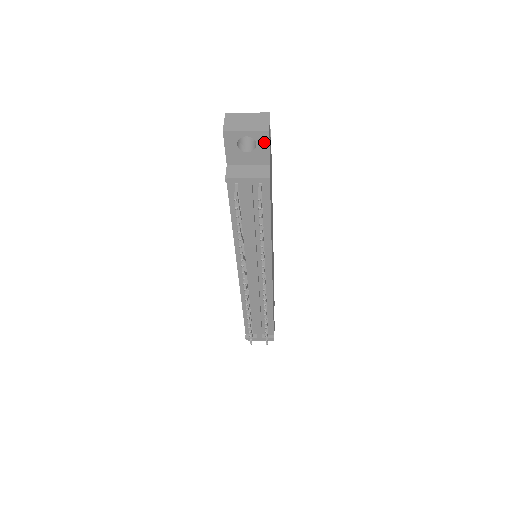
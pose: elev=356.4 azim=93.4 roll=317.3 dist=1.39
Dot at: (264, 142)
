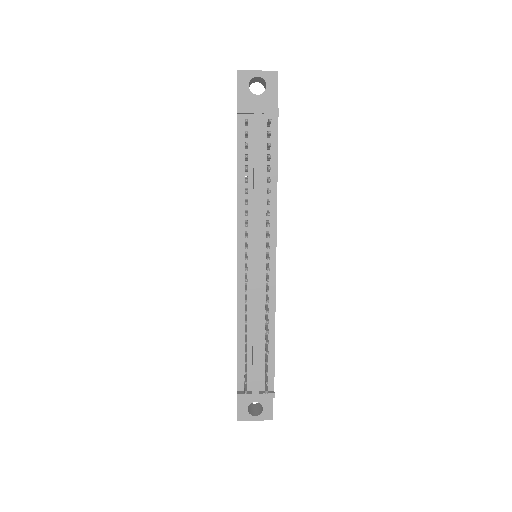
Dot at: (273, 84)
